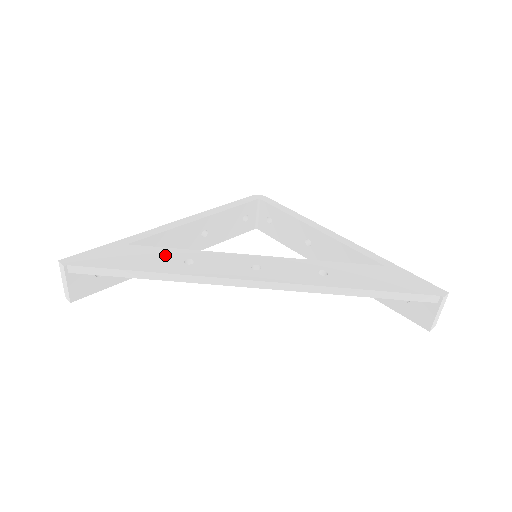
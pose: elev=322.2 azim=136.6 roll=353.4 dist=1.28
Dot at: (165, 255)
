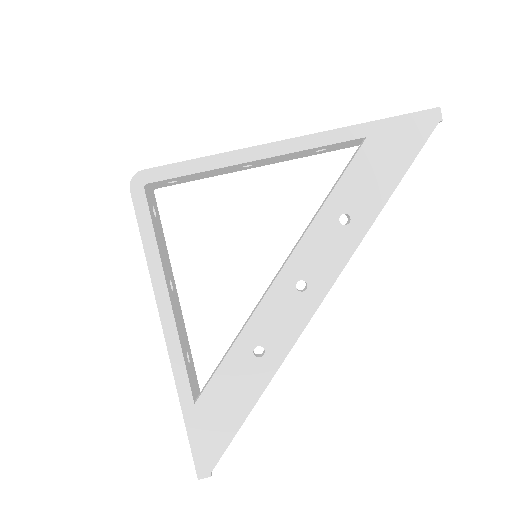
Dot at: (235, 372)
